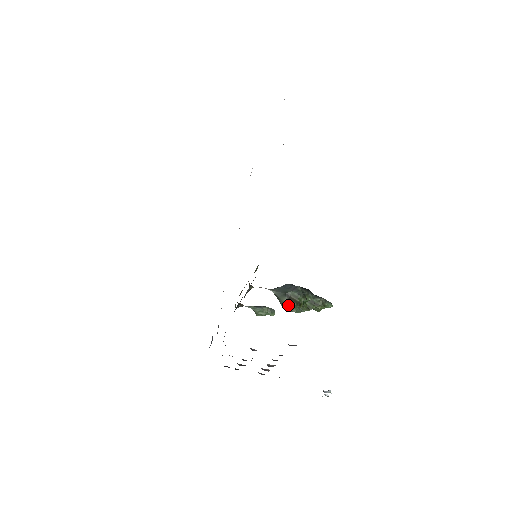
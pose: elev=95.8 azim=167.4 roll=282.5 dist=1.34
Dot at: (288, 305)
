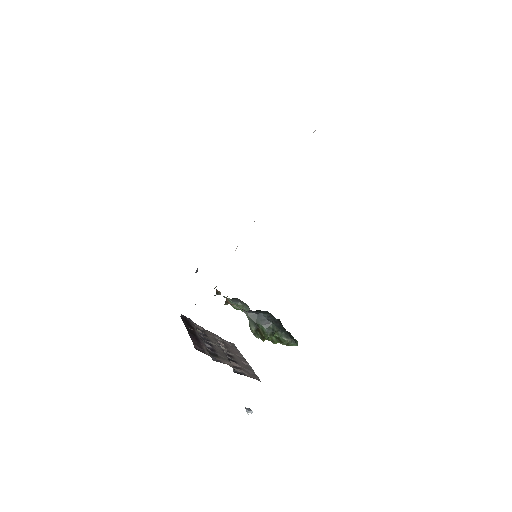
Dot at: (254, 331)
